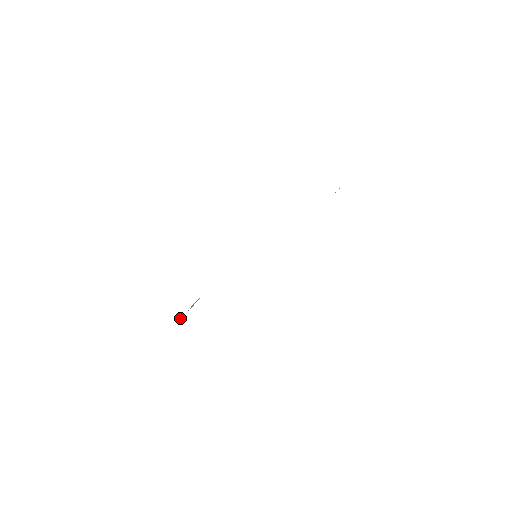
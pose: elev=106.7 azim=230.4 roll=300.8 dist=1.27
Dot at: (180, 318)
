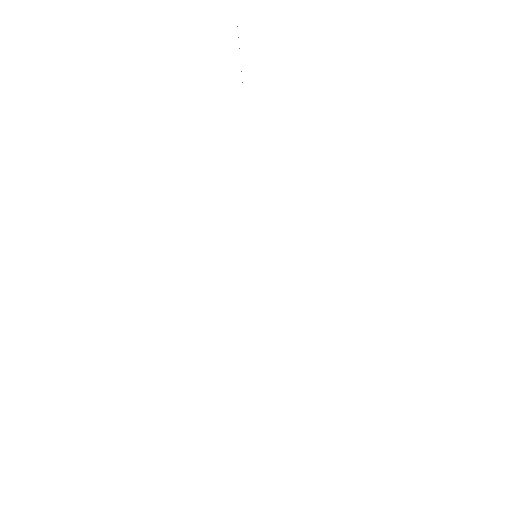
Dot at: occluded
